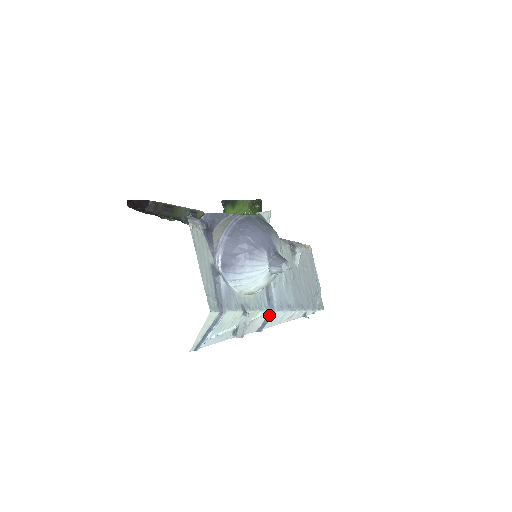
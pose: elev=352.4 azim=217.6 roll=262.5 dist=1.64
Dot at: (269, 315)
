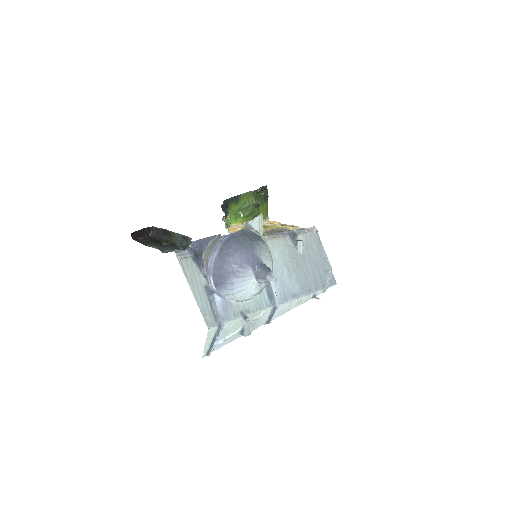
Dot at: (273, 310)
